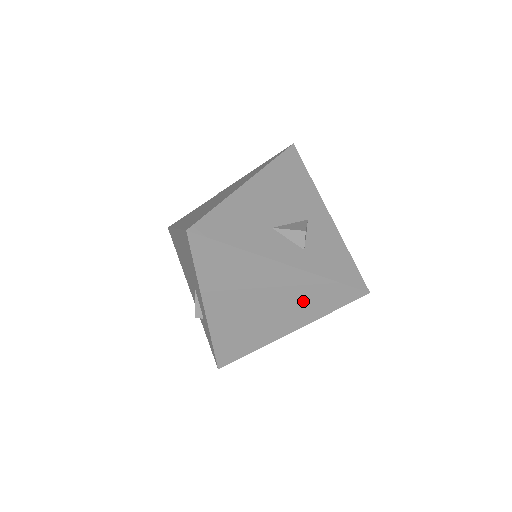
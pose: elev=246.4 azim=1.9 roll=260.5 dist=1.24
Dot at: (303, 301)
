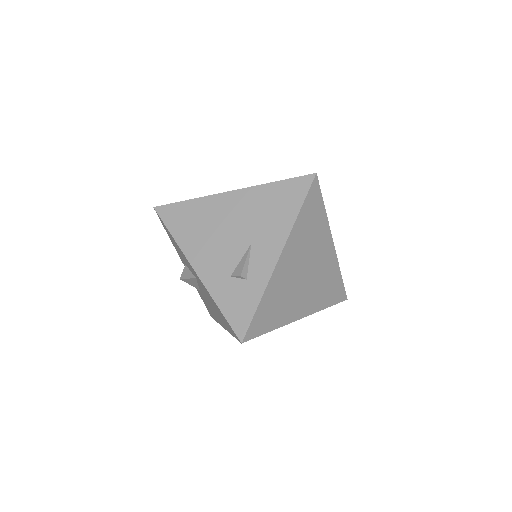
Dot at: (323, 286)
